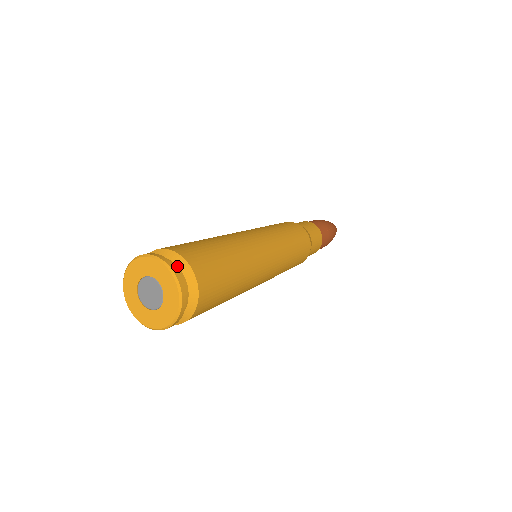
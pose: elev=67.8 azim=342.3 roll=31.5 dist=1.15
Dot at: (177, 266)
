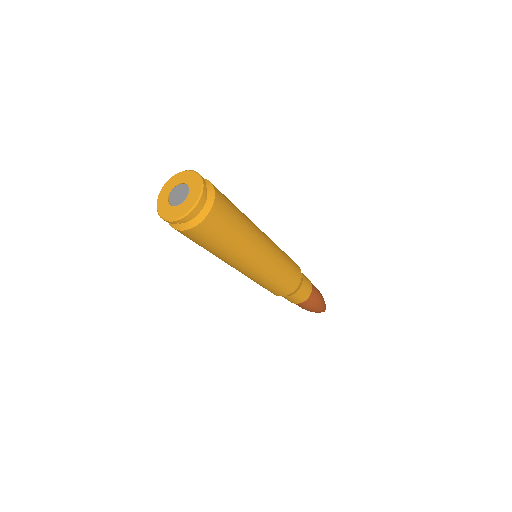
Dot at: (207, 194)
